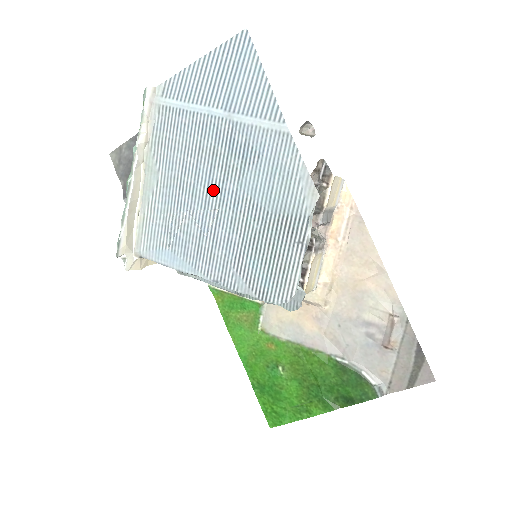
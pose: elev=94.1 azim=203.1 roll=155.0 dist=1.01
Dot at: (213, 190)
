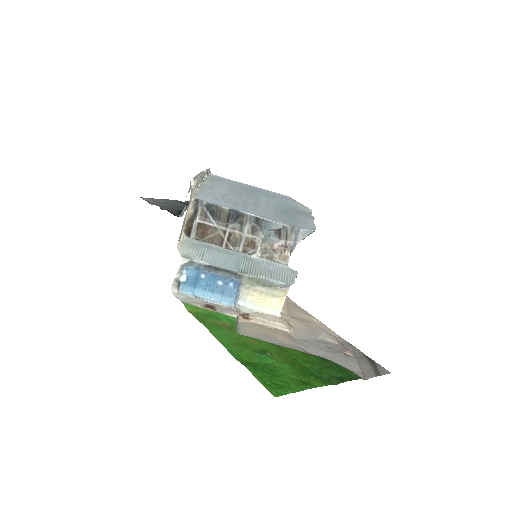
Dot at: (252, 196)
